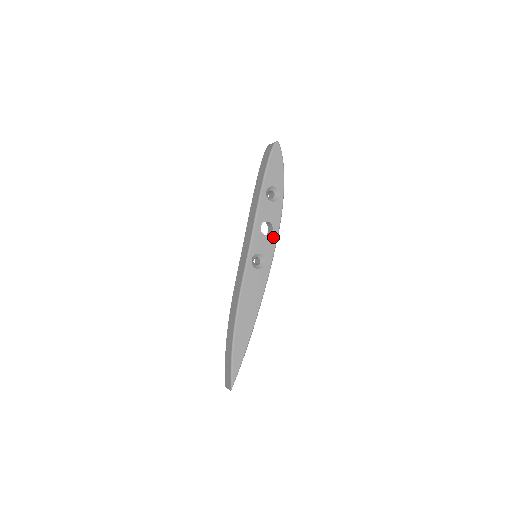
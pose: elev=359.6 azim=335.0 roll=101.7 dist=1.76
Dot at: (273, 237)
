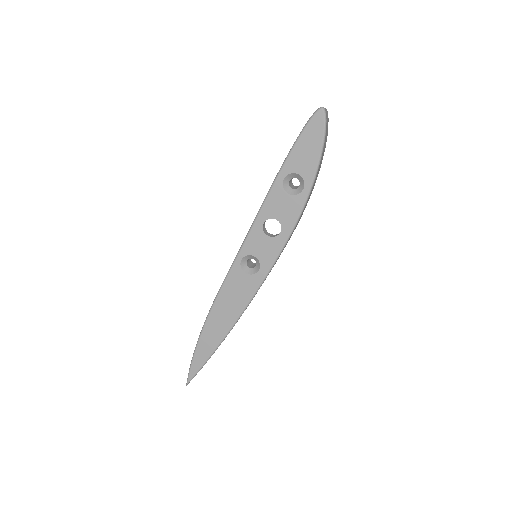
Dot at: (279, 241)
